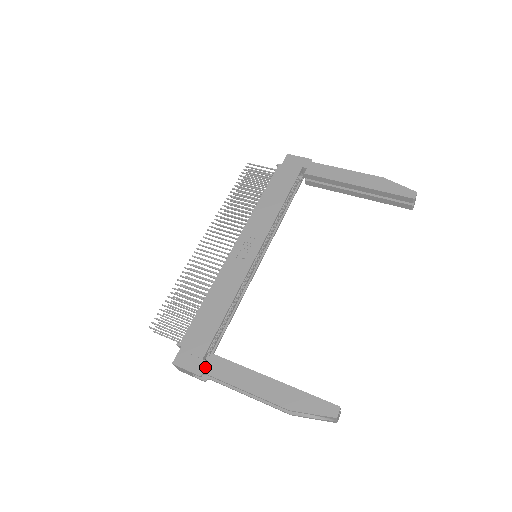
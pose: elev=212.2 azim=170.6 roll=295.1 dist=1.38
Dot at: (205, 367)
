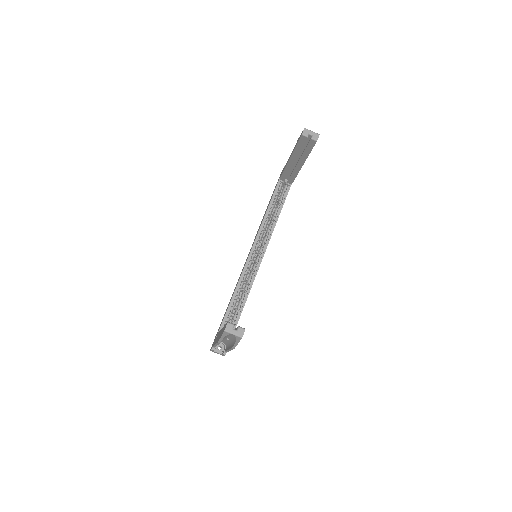
Dot at: occluded
